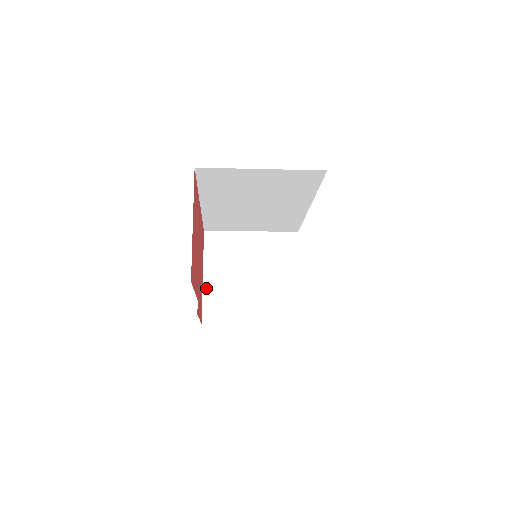
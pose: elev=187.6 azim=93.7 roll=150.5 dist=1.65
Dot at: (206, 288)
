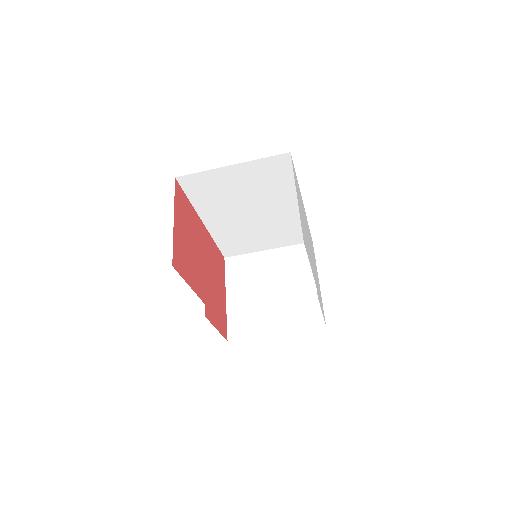
Dot at: (229, 307)
